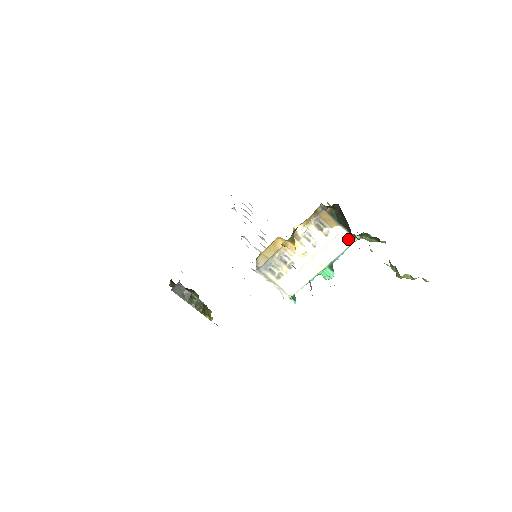
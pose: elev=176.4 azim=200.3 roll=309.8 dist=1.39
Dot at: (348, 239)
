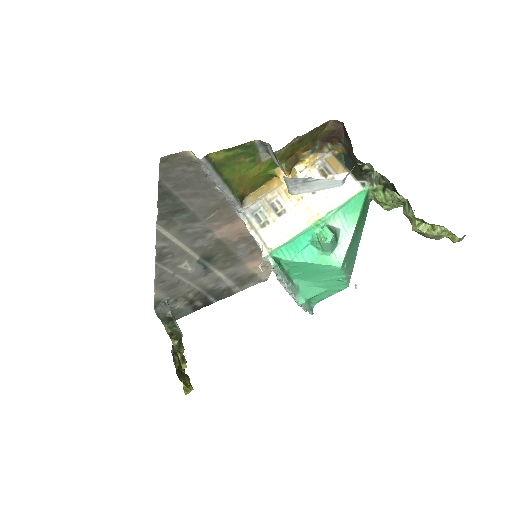
Dot at: (355, 188)
